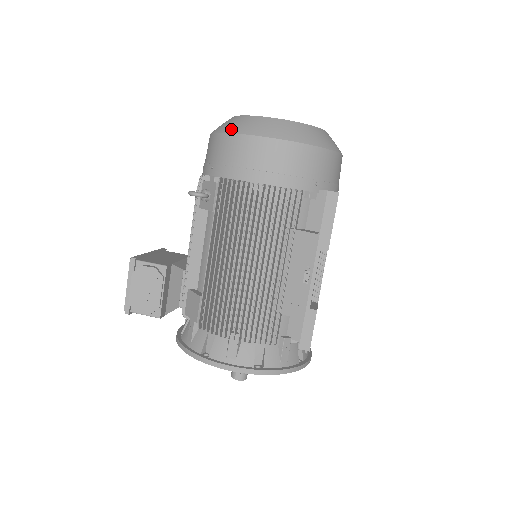
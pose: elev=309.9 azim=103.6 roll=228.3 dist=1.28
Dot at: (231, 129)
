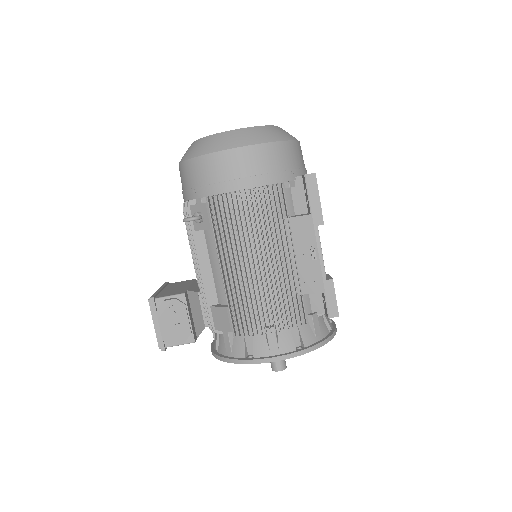
Dot at: (201, 152)
